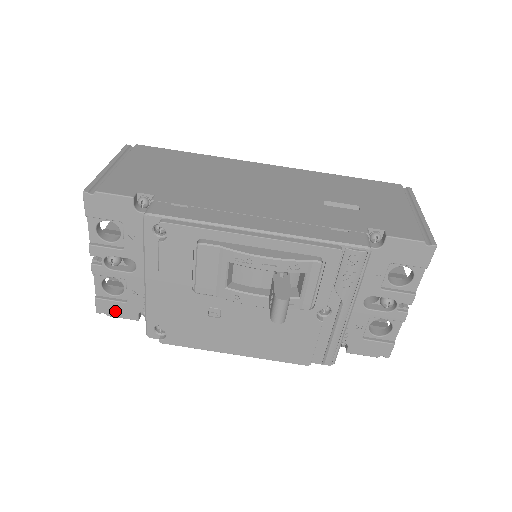
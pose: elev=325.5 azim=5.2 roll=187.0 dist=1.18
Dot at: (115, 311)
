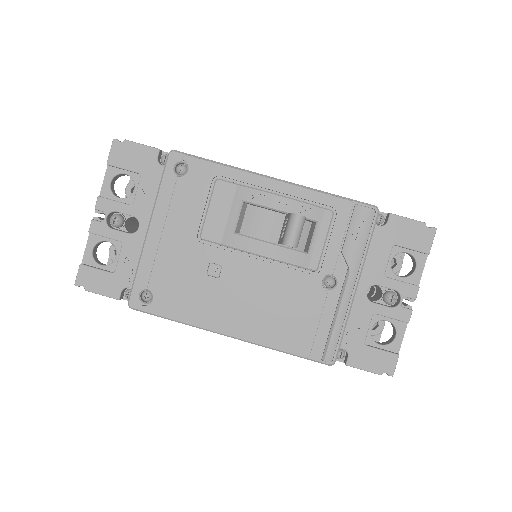
Dot at: (97, 284)
